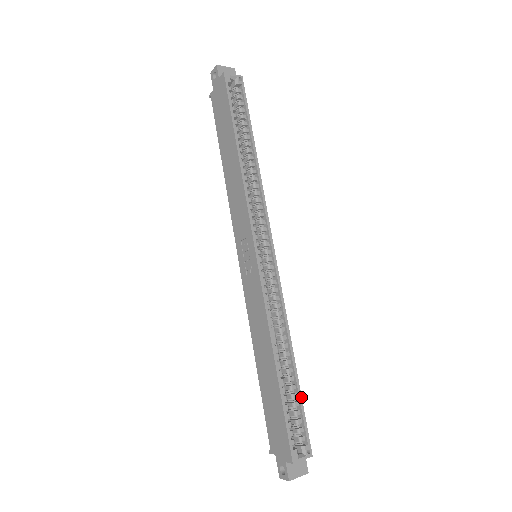
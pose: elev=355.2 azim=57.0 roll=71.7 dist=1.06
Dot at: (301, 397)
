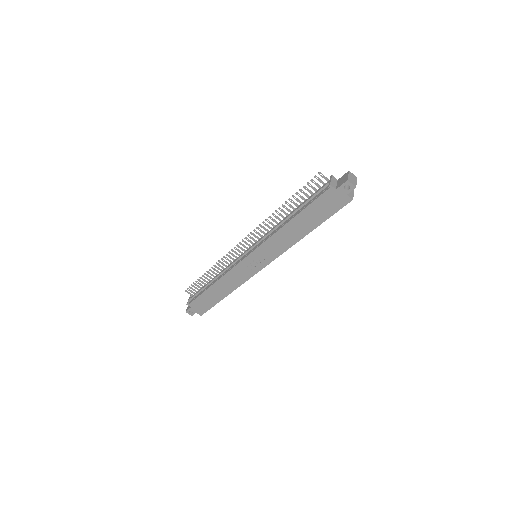
Dot at: occluded
